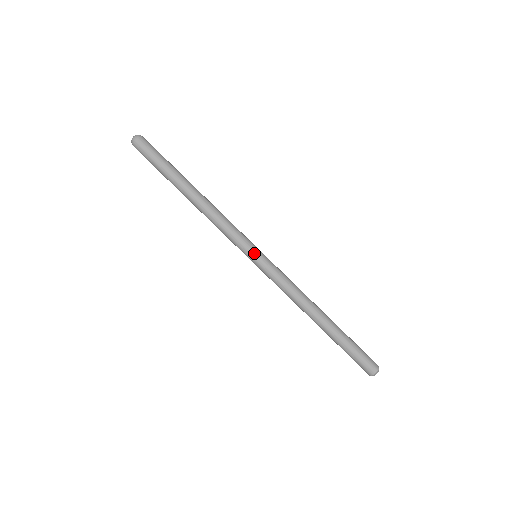
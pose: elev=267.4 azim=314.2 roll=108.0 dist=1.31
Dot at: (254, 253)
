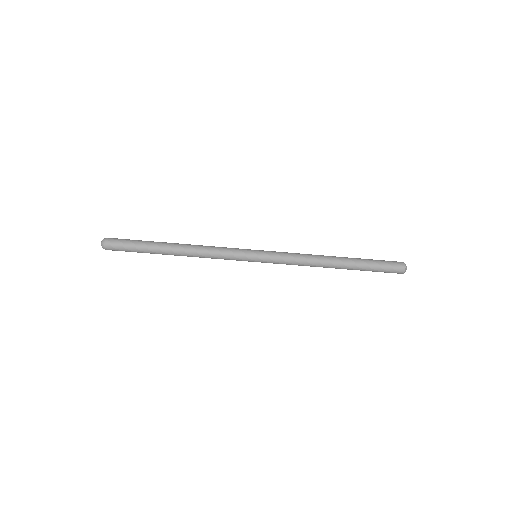
Dot at: (253, 256)
